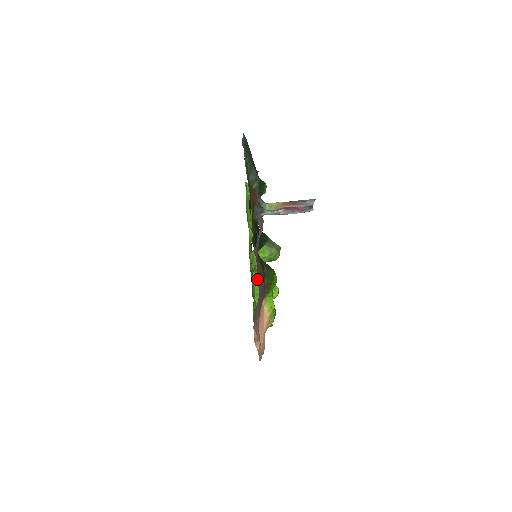
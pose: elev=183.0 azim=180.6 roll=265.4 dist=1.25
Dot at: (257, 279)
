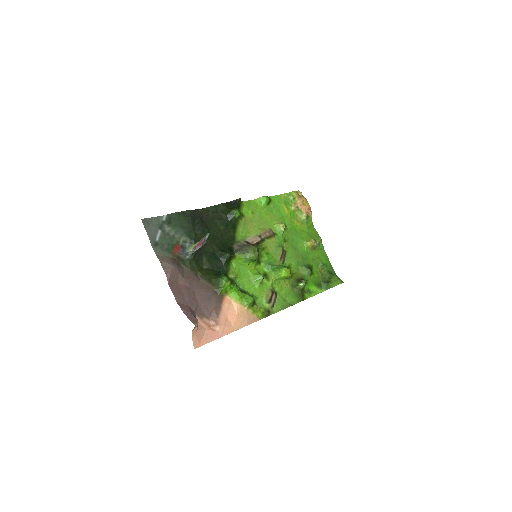
Dot at: (255, 273)
